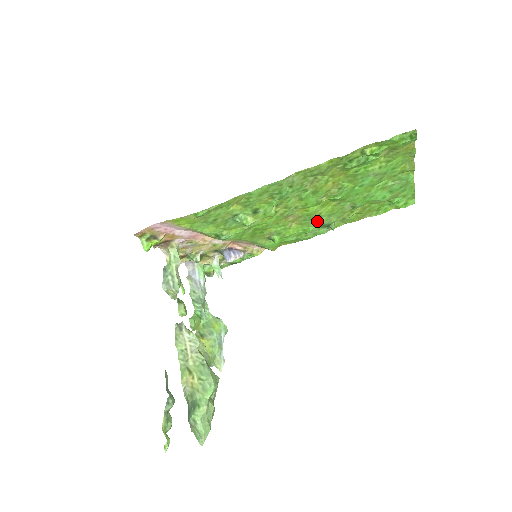
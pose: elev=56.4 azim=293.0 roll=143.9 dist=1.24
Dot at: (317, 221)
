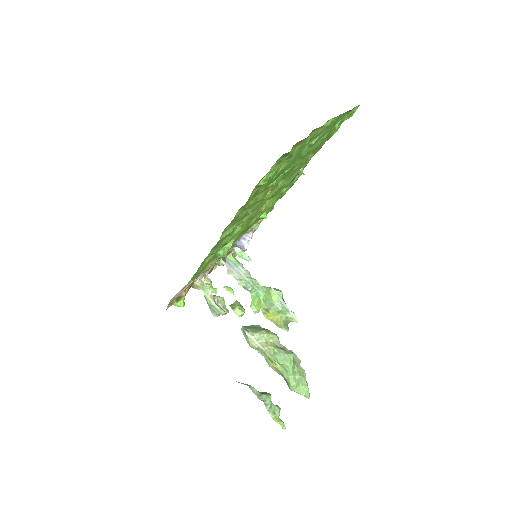
Dot at: (283, 187)
